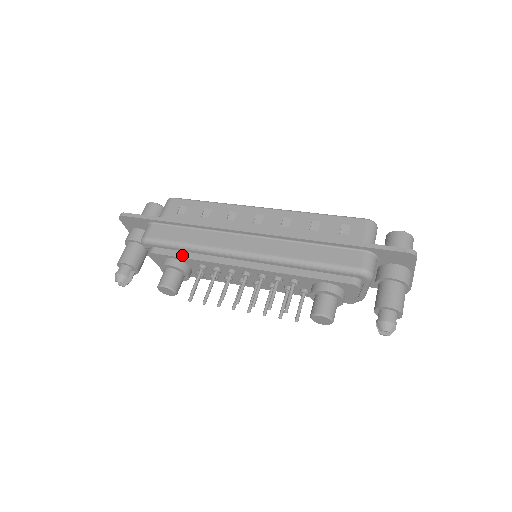
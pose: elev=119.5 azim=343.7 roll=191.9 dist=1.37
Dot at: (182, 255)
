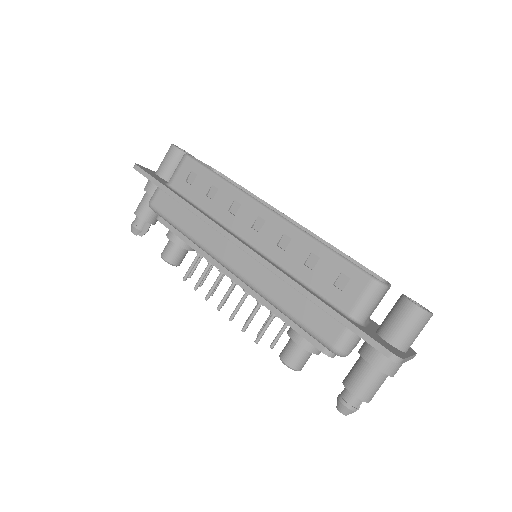
Dot at: (181, 235)
